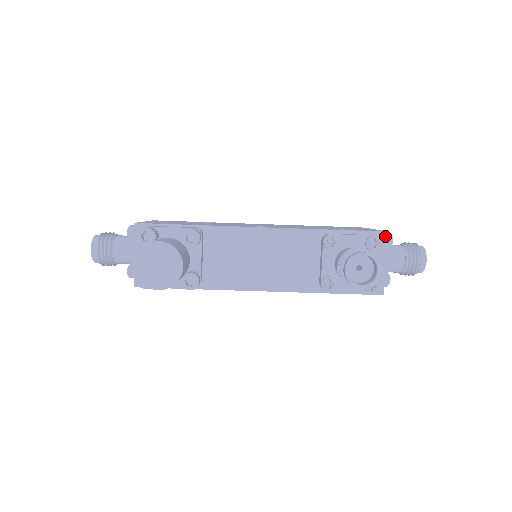
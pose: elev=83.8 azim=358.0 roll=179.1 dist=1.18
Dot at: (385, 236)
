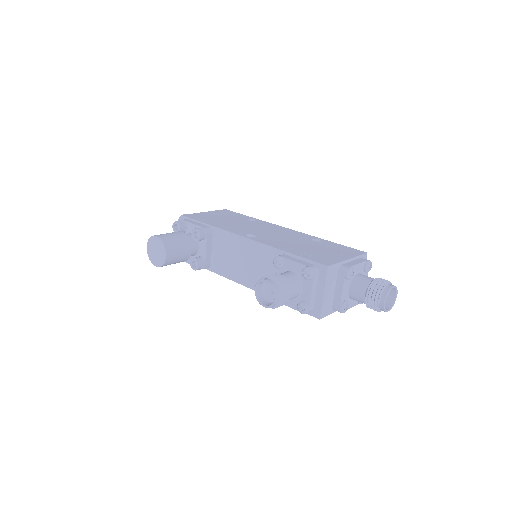
Dot at: (325, 269)
